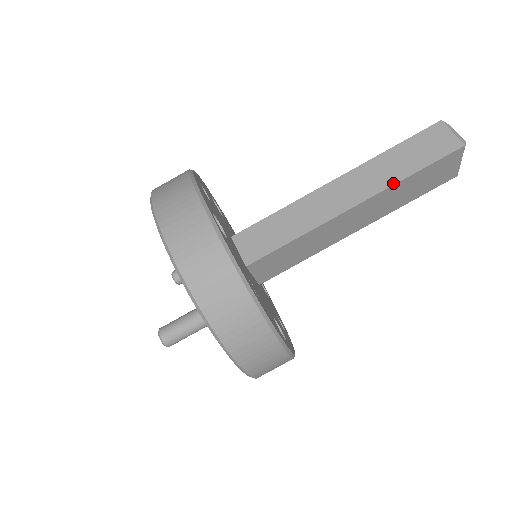
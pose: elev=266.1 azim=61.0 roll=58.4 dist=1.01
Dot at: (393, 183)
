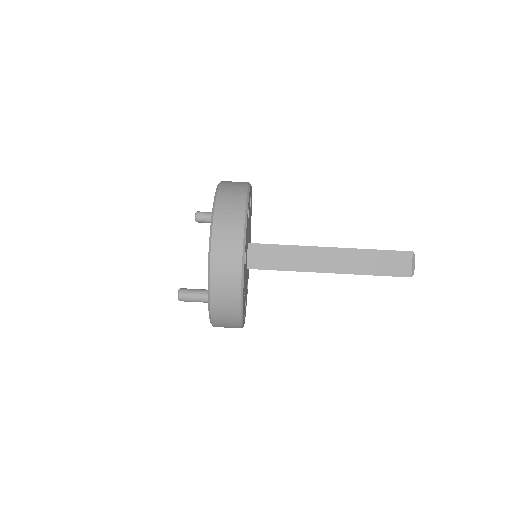
Dot at: (358, 273)
